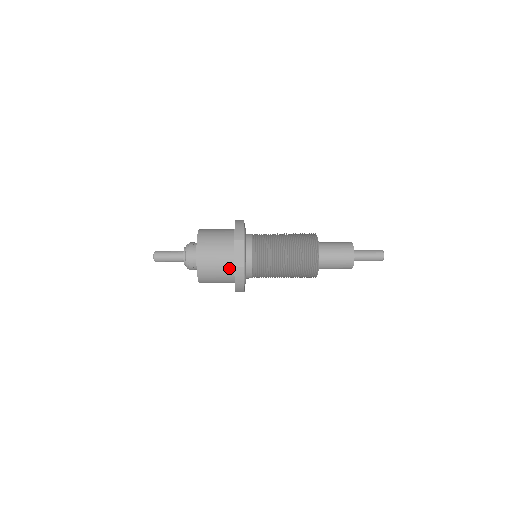
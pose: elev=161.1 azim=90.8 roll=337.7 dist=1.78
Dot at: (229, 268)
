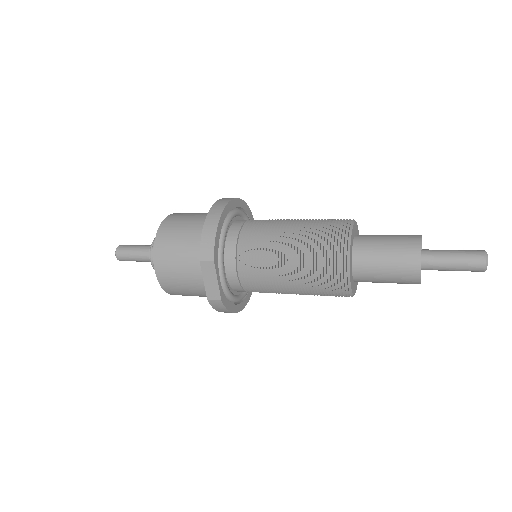
Dot at: occluded
